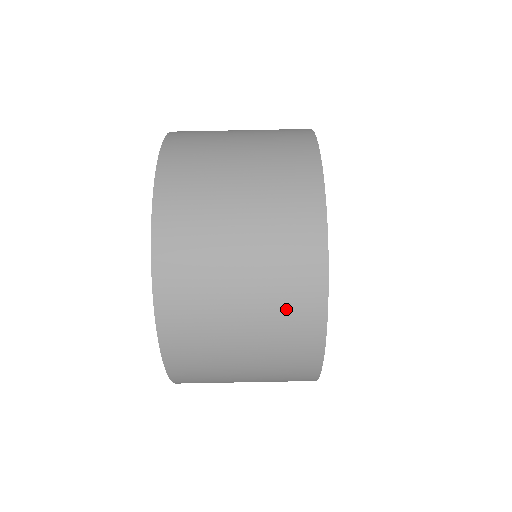
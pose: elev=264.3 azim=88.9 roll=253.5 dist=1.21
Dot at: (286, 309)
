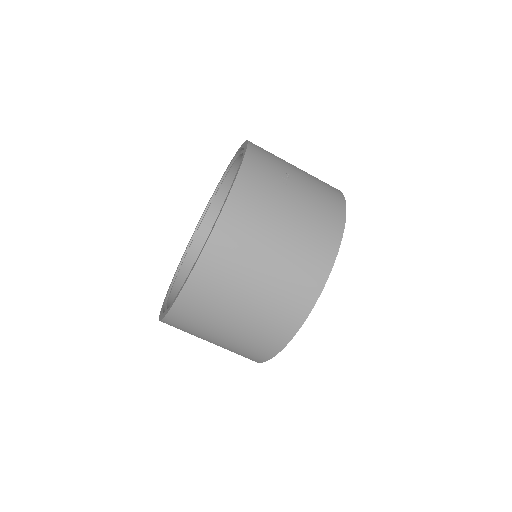
Dot at: occluded
